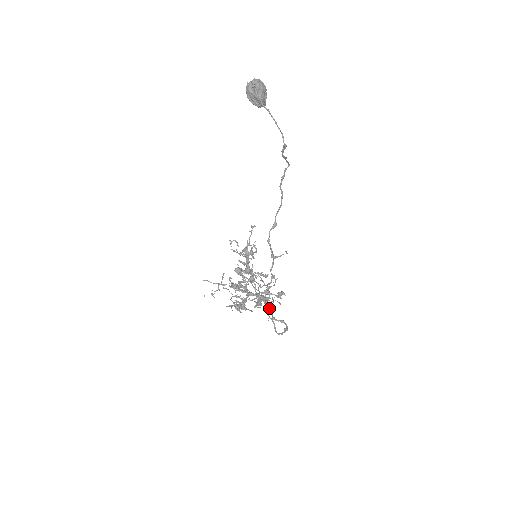
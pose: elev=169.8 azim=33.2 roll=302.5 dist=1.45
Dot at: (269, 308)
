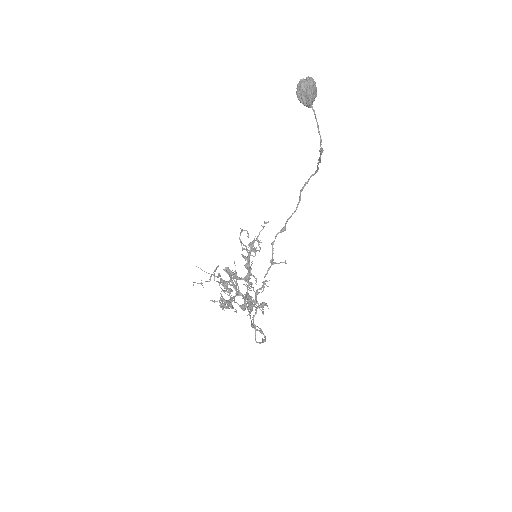
Dot at: (255, 313)
